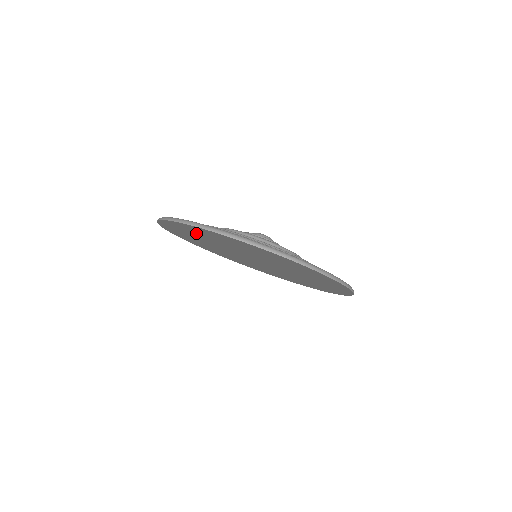
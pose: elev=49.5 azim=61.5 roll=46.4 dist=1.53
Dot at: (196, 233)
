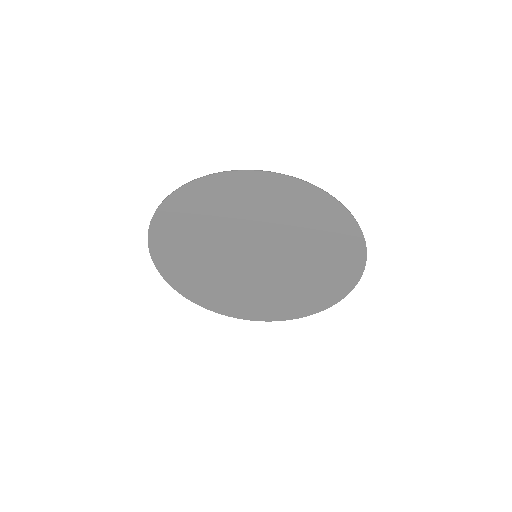
Dot at: (181, 259)
